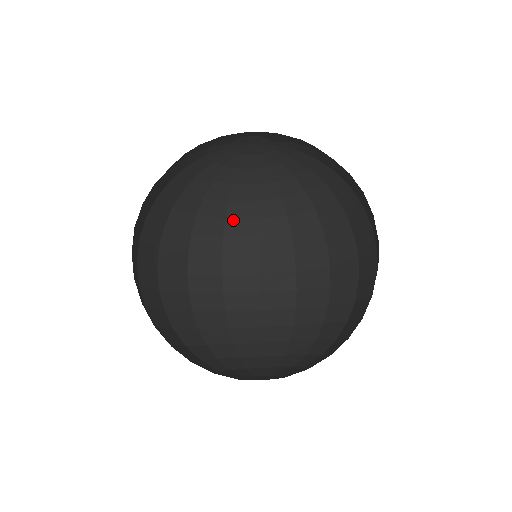
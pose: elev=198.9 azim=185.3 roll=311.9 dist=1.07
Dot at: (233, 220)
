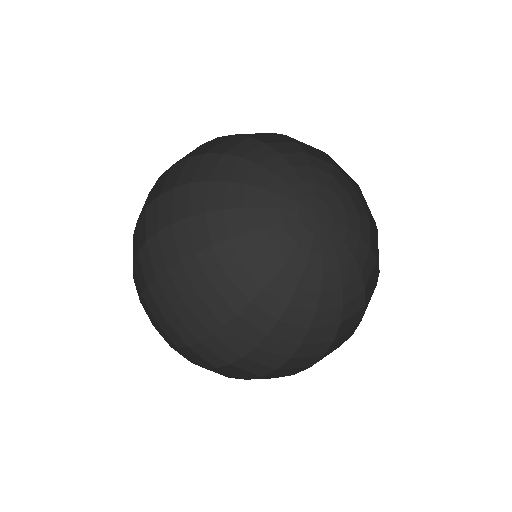
Dot at: (231, 246)
